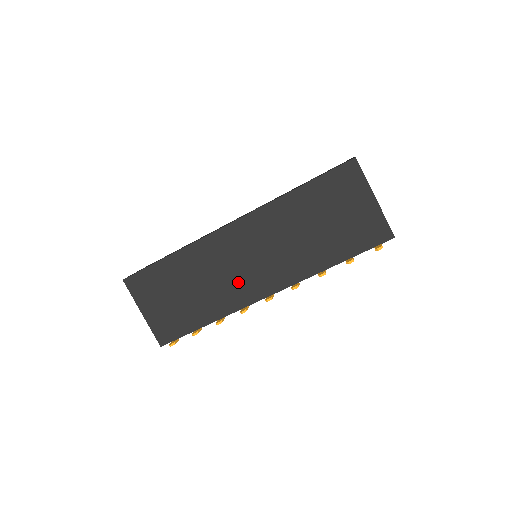
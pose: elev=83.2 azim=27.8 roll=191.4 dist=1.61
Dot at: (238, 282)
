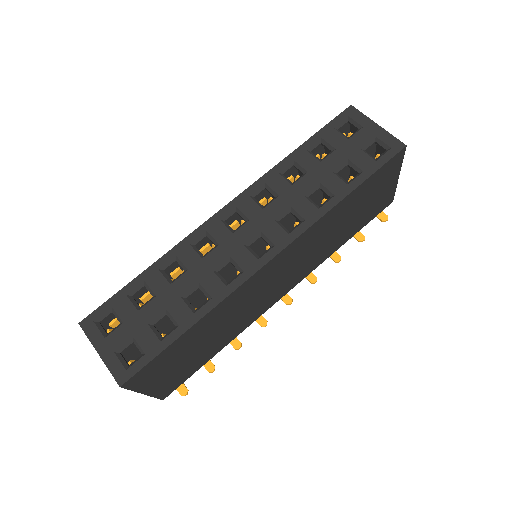
Dot at: (261, 303)
